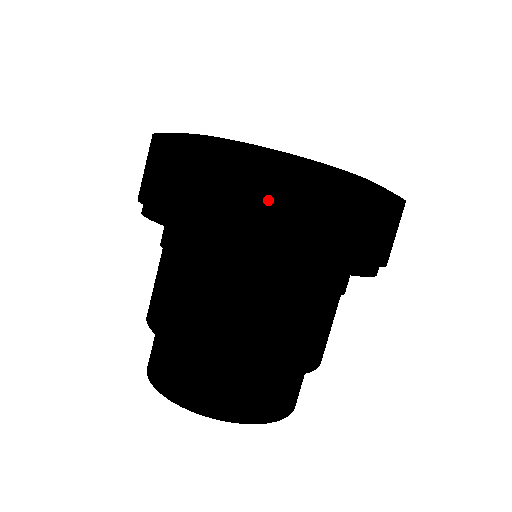
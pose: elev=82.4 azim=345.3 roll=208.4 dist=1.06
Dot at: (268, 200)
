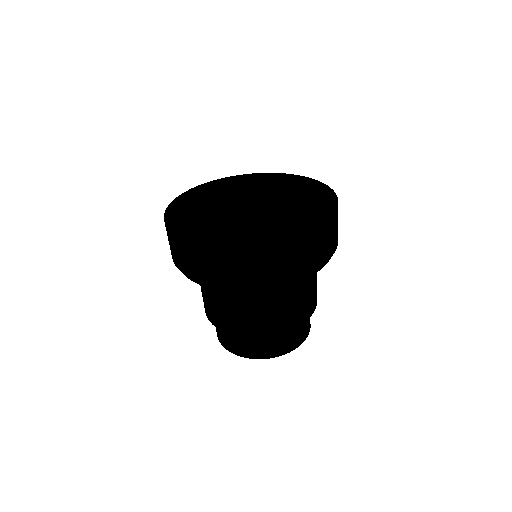
Dot at: (259, 267)
